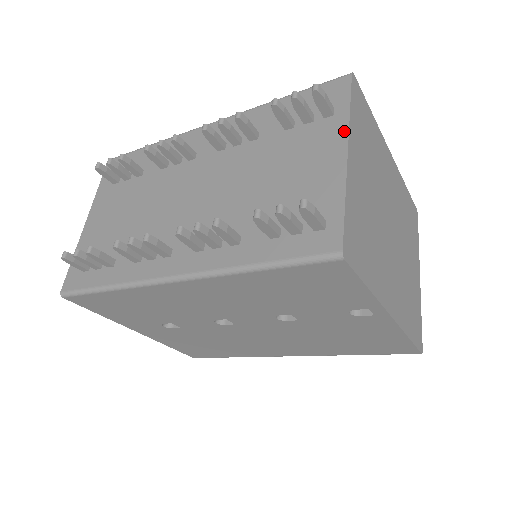
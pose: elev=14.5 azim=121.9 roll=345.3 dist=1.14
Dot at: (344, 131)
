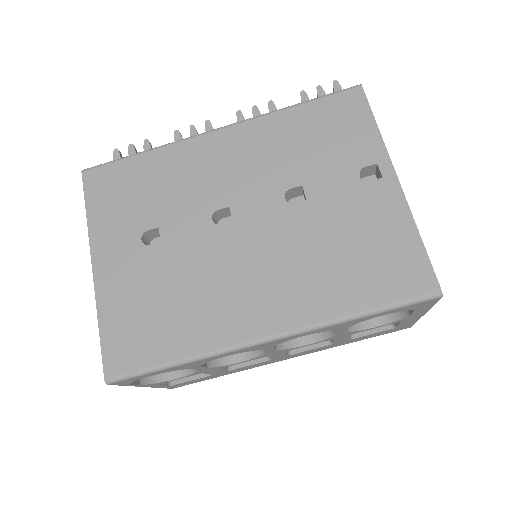
Dot at: occluded
